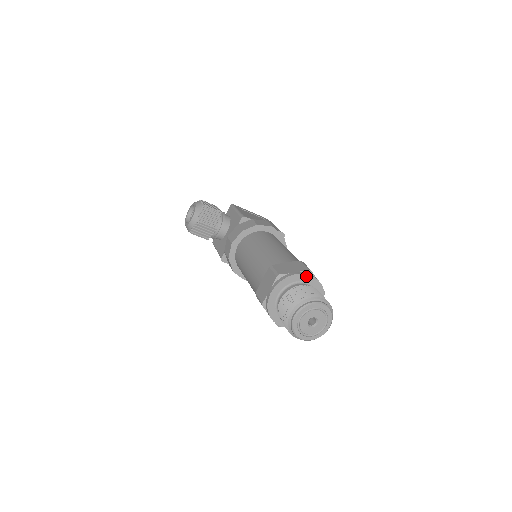
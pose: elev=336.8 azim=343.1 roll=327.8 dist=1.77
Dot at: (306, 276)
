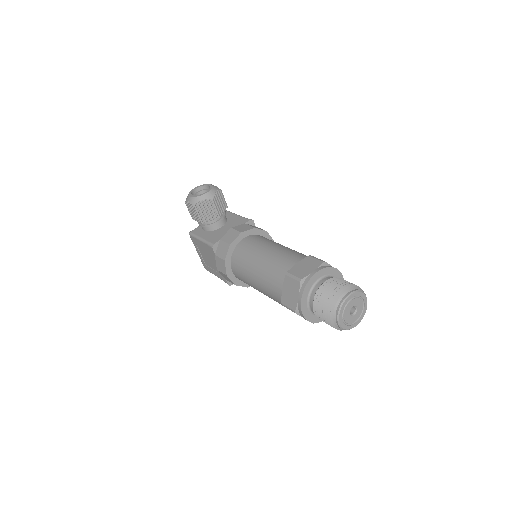
Dot at: (341, 277)
